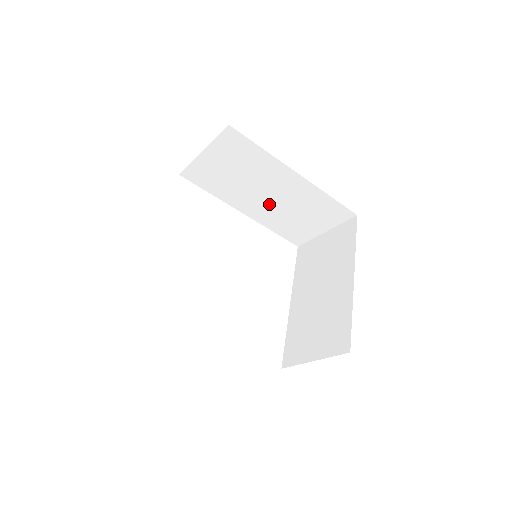
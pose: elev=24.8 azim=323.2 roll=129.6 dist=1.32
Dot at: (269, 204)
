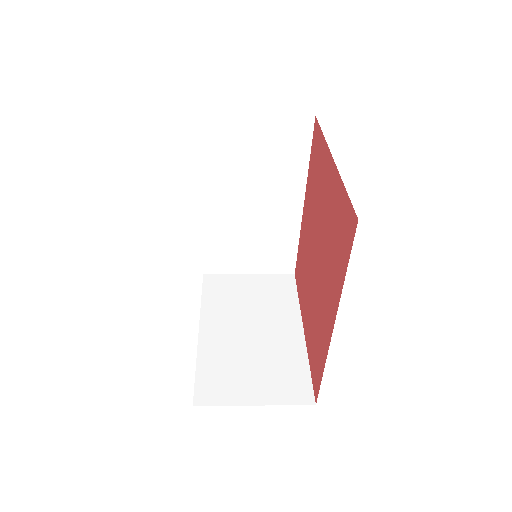
Dot at: (240, 213)
